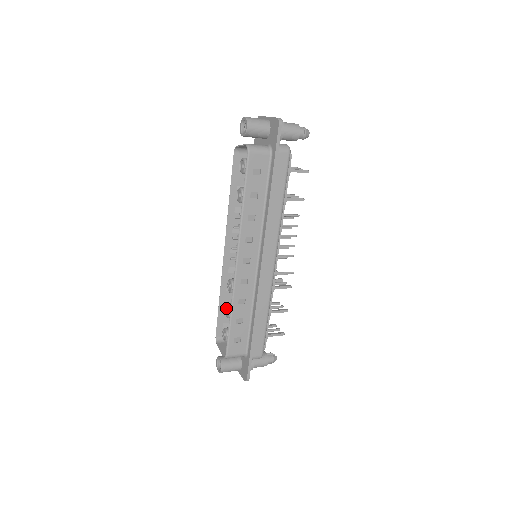
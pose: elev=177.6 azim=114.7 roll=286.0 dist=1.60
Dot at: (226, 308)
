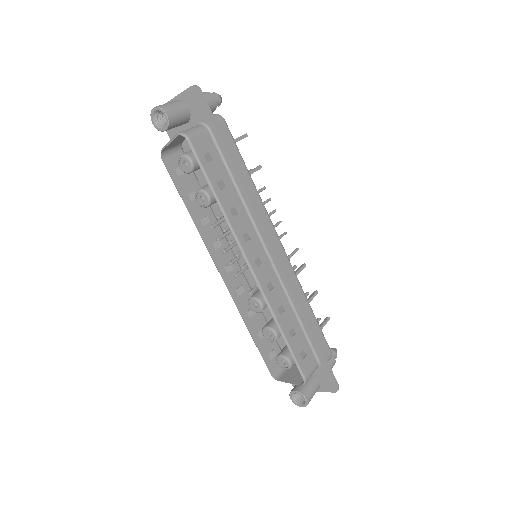
Dot at: (265, 333)
